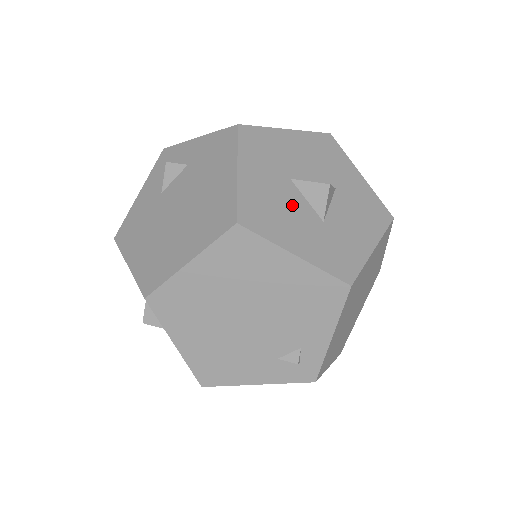
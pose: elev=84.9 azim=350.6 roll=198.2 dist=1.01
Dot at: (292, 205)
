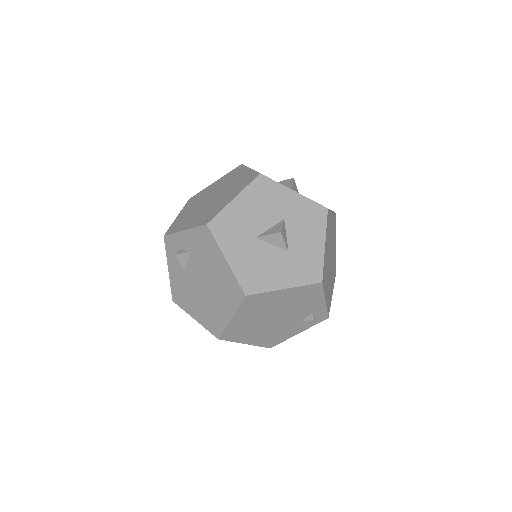
Dot at: (266, 256)
